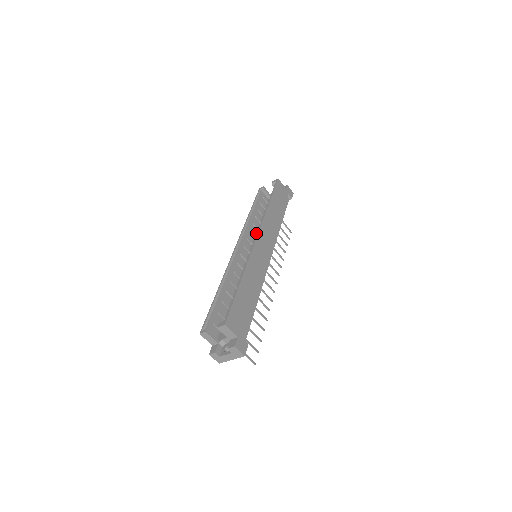
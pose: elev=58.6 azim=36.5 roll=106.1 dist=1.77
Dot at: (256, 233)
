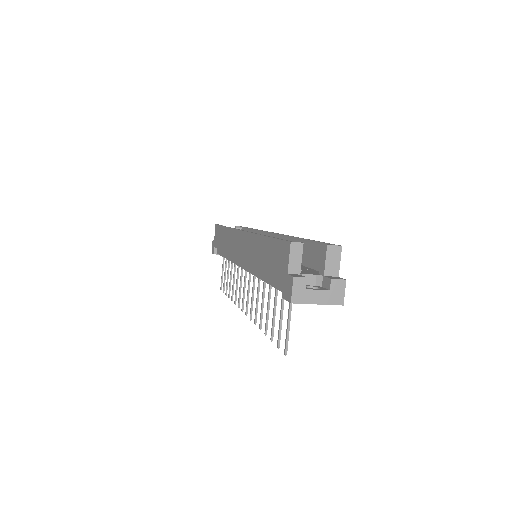
Dot at: occluded
